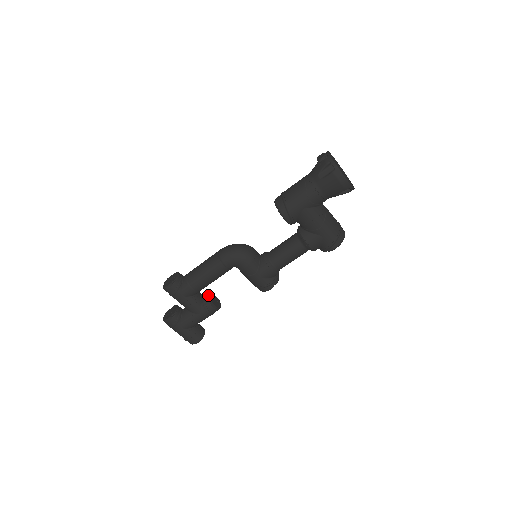
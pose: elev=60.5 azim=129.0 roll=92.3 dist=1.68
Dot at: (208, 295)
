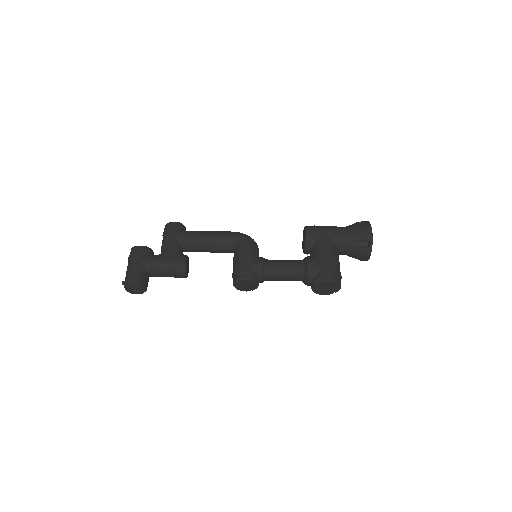
Dot at: occluded
